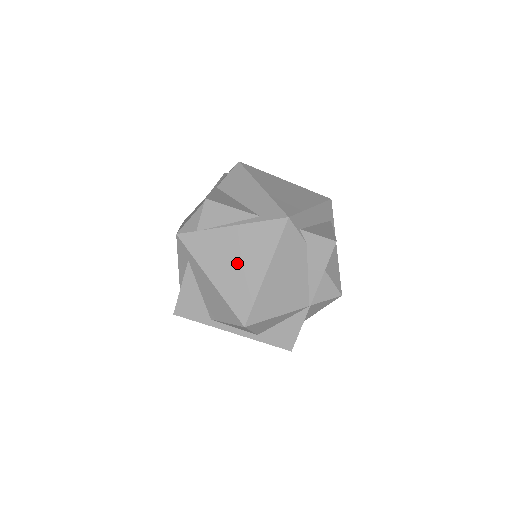
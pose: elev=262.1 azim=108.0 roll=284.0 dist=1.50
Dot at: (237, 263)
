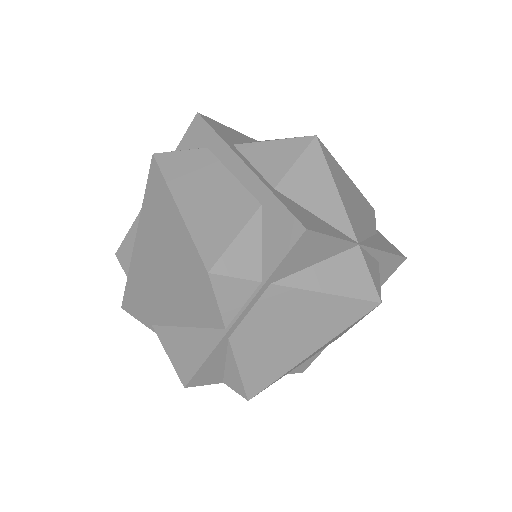
Dot at: occluded
